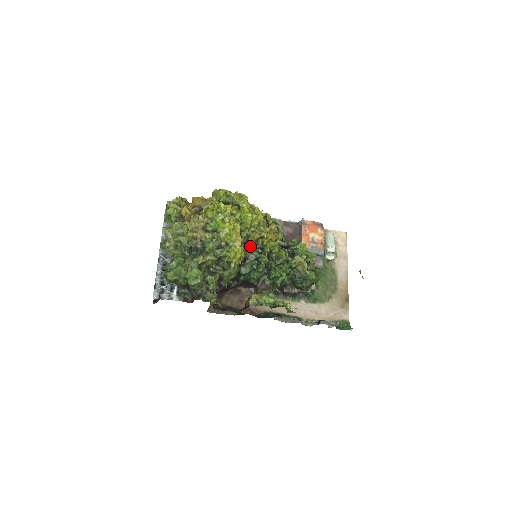
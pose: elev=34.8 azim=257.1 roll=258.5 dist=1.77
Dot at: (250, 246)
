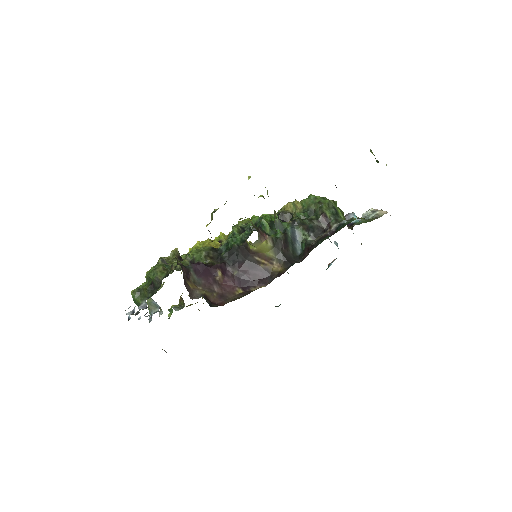
Dot at: occluded
